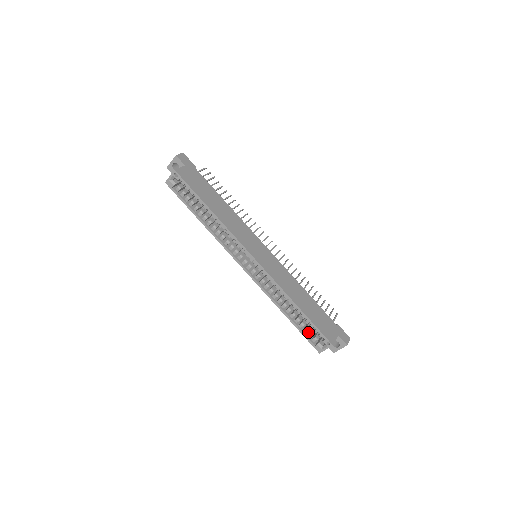
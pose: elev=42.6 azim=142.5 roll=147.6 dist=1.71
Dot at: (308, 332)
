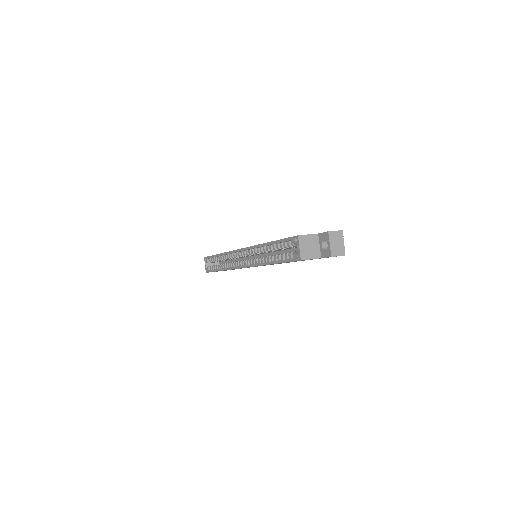
Dot at: occluded
